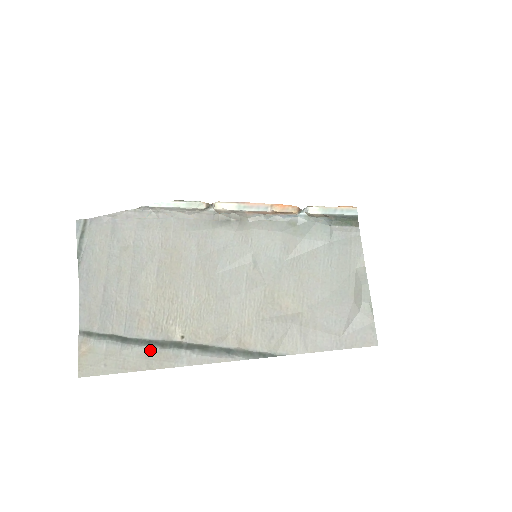
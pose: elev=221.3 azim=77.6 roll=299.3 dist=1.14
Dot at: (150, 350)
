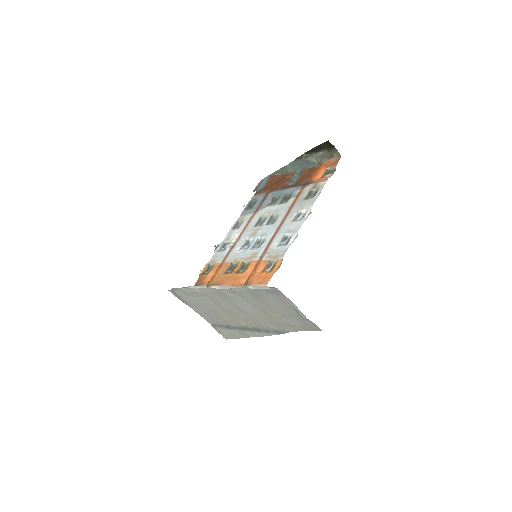
Dot at: (240, 332)
